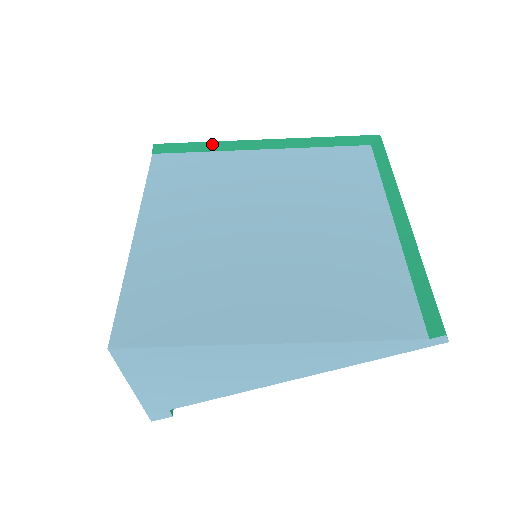
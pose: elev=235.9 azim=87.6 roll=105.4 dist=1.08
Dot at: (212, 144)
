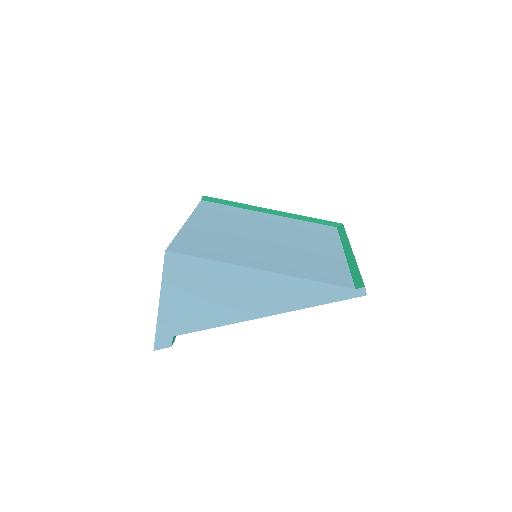
Dot at: (239, 204)
